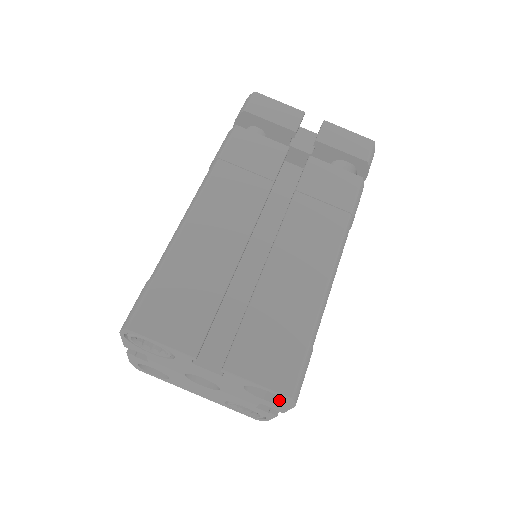
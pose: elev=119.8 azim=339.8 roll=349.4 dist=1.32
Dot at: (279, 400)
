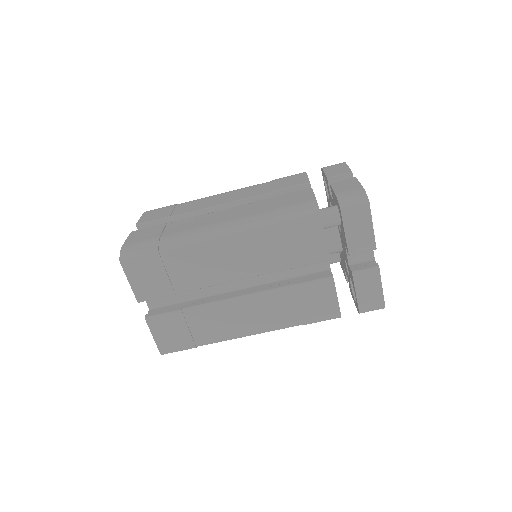
Dot at: occluded
